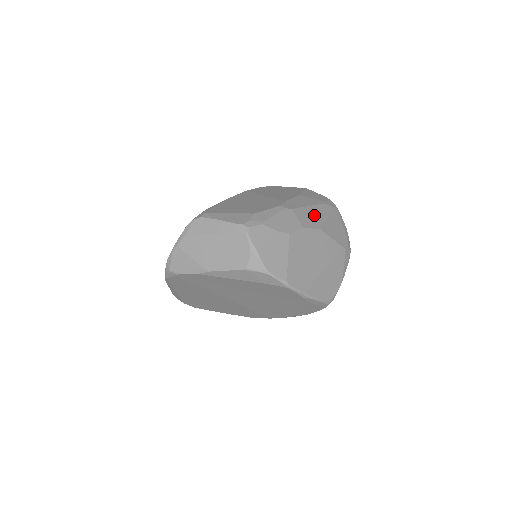
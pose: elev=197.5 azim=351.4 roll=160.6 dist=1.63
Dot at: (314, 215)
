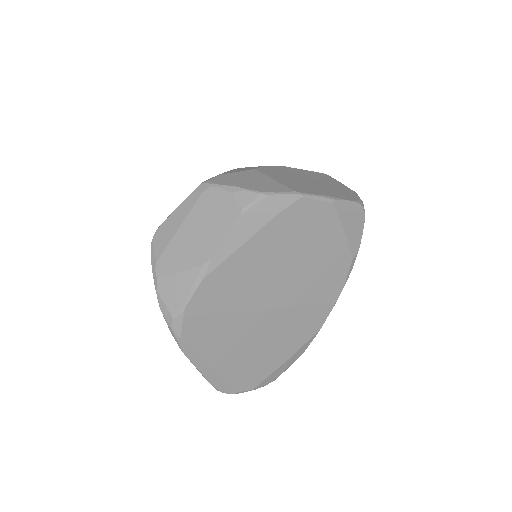
Dot at: occluded
